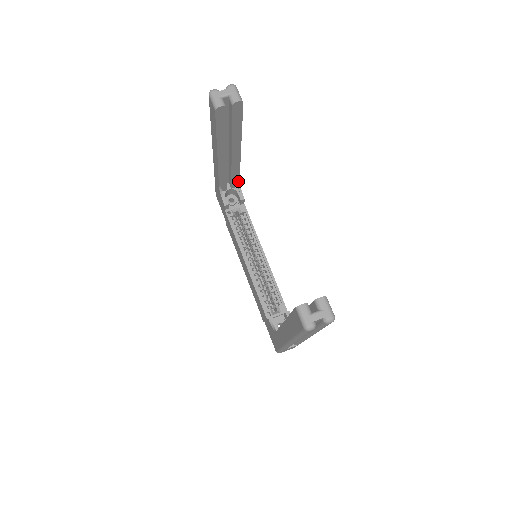
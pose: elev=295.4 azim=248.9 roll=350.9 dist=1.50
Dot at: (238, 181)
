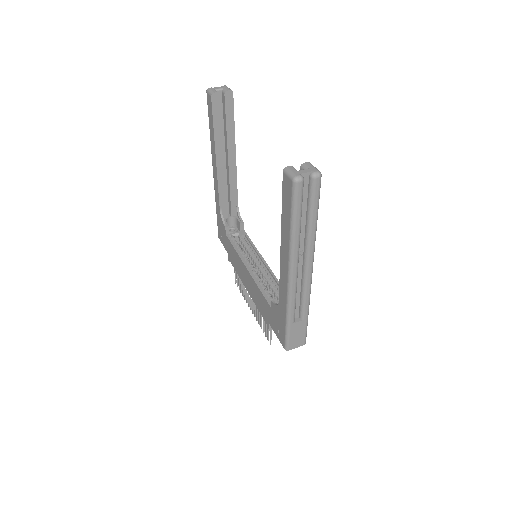
Dot at: (237, 206)
